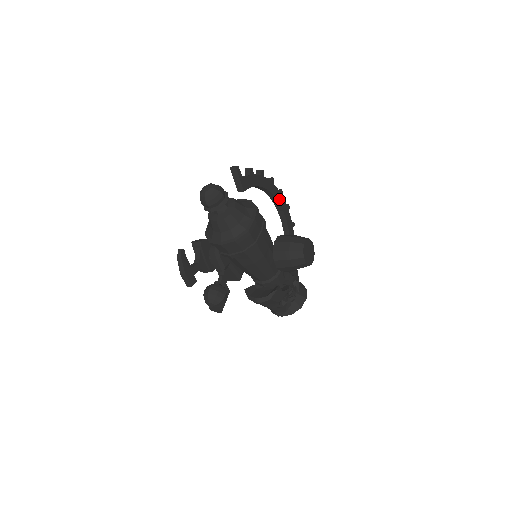
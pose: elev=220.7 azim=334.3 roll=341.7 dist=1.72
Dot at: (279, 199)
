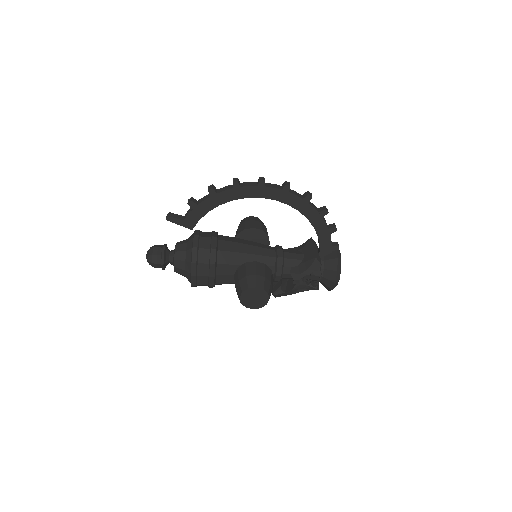
Dot at: (260, 194)
